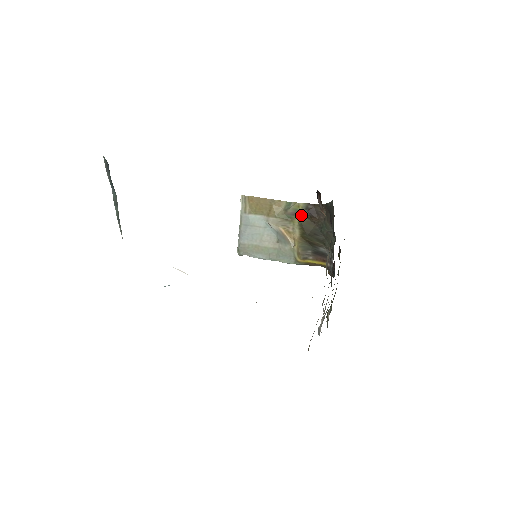
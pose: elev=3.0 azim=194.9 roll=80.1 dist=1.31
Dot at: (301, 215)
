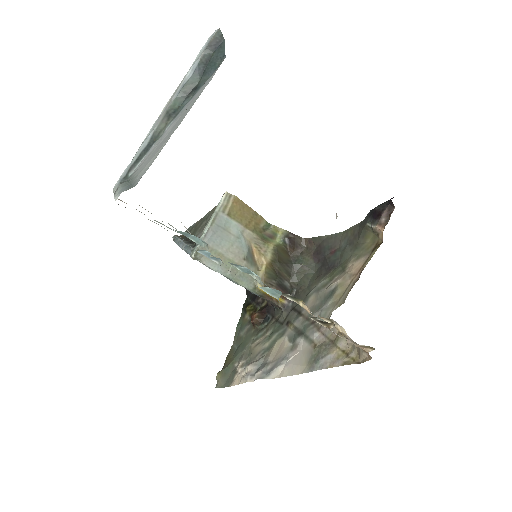
Dot at: (278, 241)
